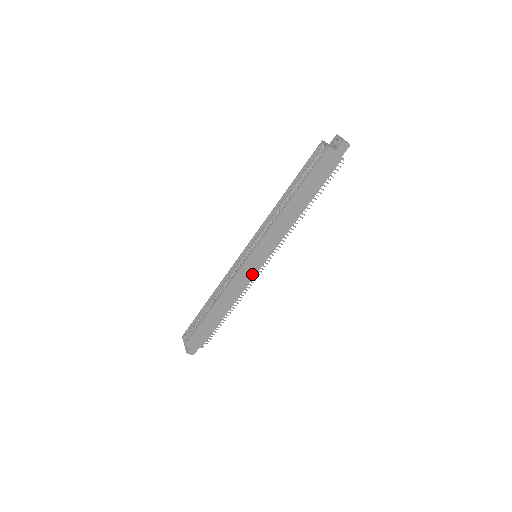
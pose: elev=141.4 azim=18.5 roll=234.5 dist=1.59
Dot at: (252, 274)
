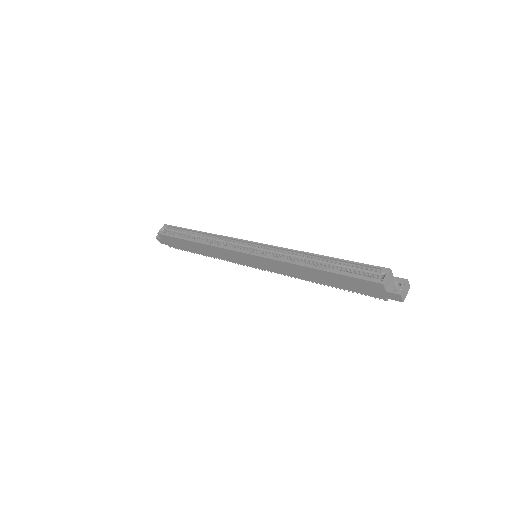
Dot at: (240, 261)
